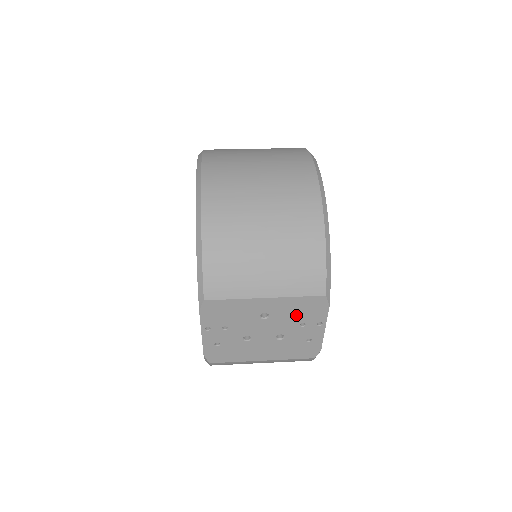
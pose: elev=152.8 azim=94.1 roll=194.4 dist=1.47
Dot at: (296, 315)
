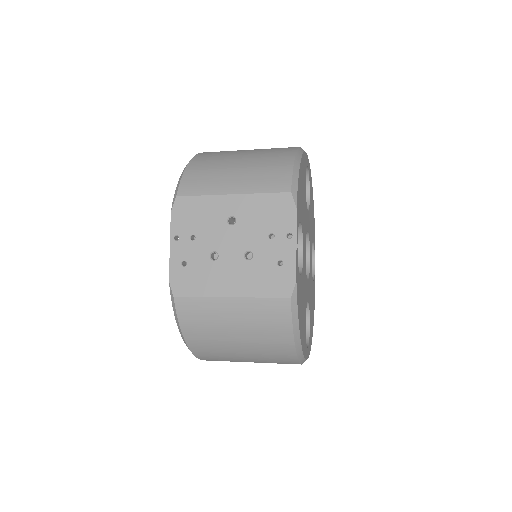
Dot at: (263, 221)
